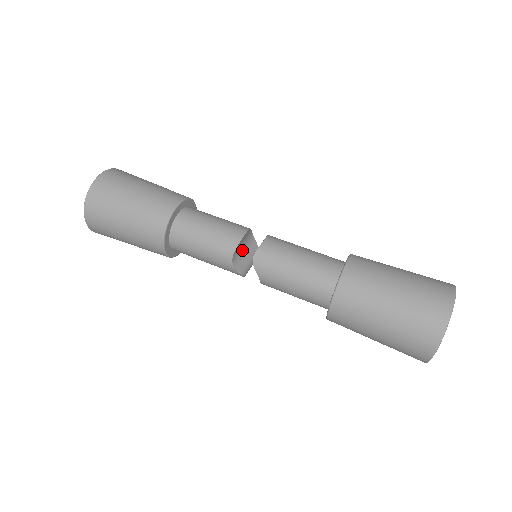
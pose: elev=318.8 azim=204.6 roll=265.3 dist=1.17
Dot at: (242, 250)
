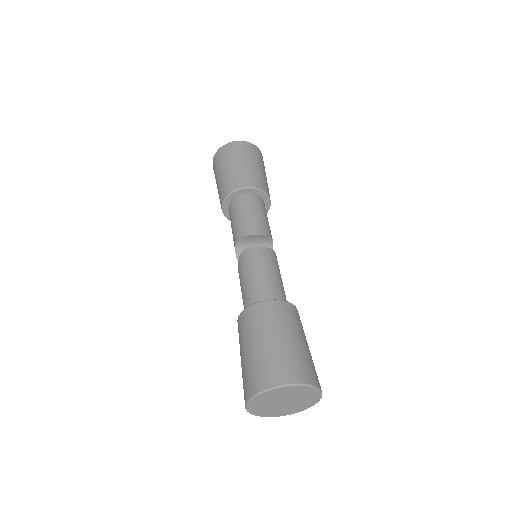
Dot at: (253, 245)
